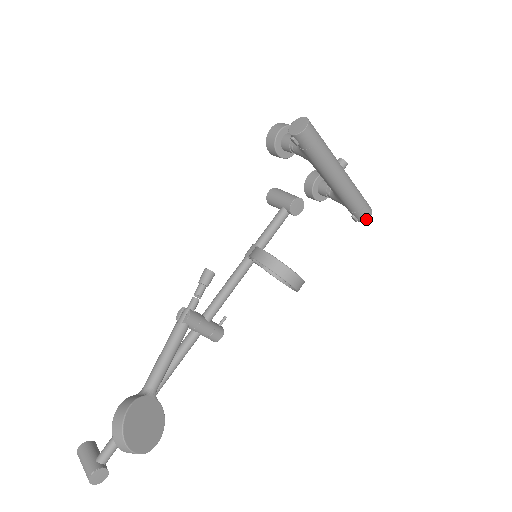
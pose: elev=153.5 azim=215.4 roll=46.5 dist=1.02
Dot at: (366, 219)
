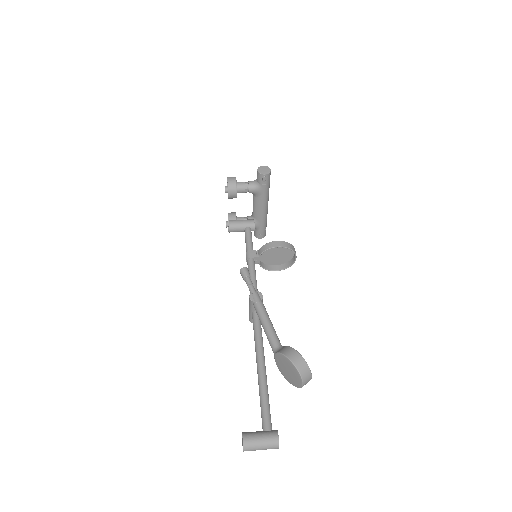
Dot at: occluded
